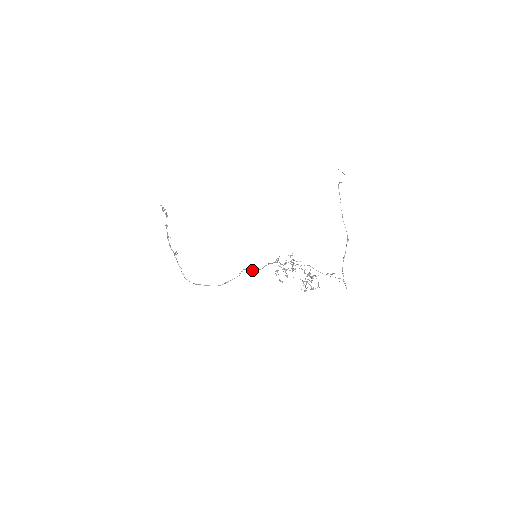
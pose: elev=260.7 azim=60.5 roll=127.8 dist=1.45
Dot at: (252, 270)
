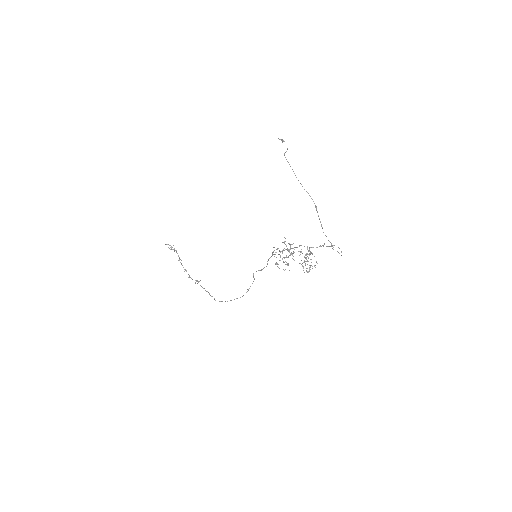
Dot at: (260, 270)
